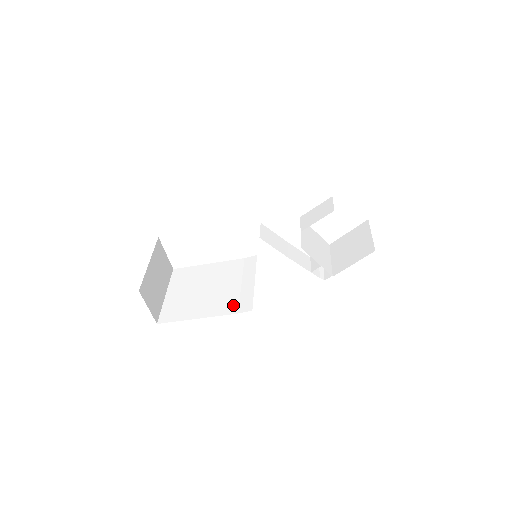
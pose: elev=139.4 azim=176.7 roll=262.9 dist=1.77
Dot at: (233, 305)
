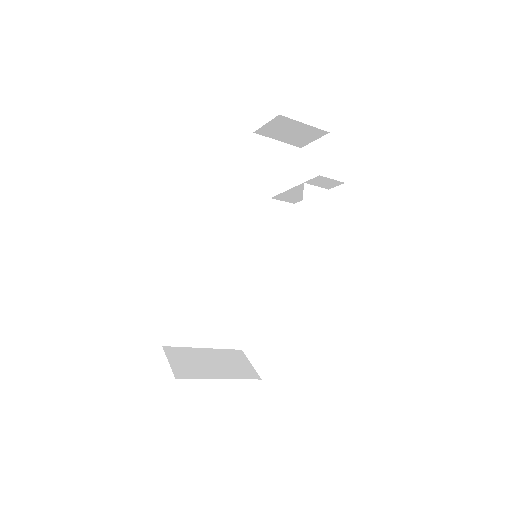
Dot at: occluded
